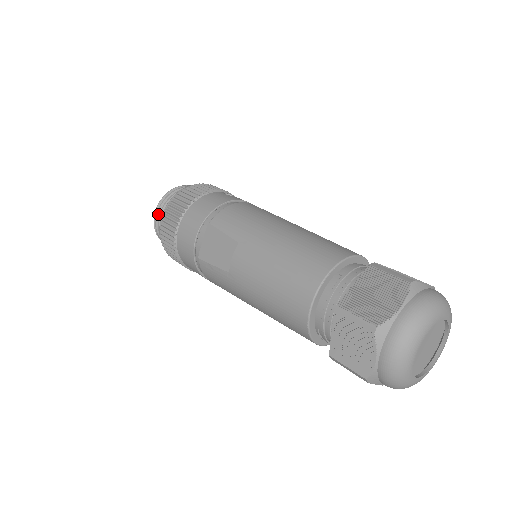
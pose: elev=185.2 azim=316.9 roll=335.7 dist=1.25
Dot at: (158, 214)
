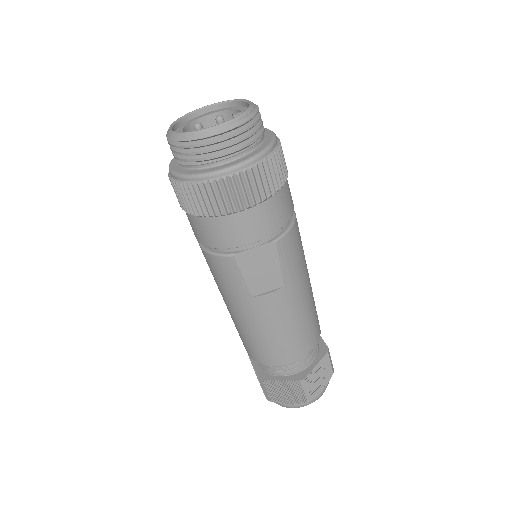
Dot at: (219, 142)
